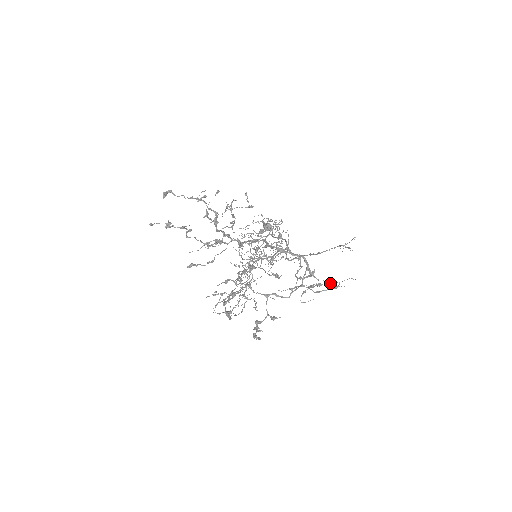
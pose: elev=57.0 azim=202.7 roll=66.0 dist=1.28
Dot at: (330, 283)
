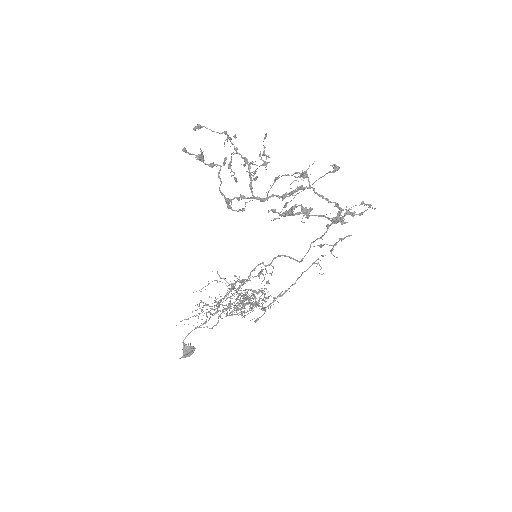
Dot at: occluded
